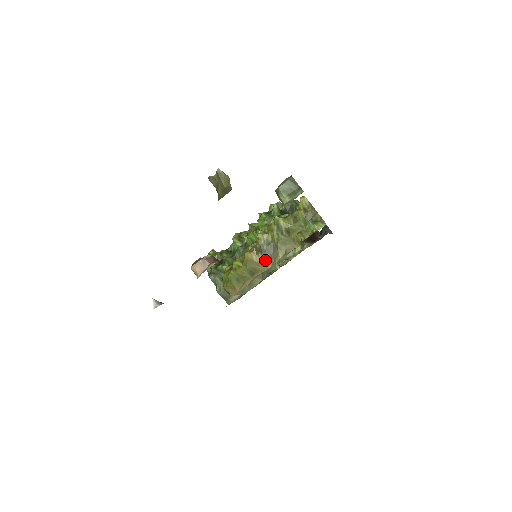
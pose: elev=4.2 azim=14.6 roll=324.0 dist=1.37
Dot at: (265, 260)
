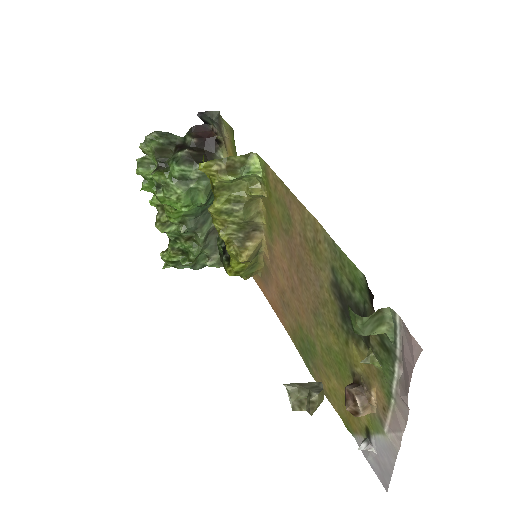
Dot at: (254, 239)
